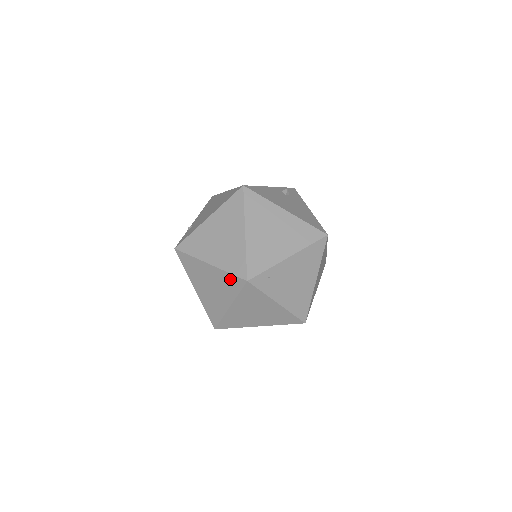
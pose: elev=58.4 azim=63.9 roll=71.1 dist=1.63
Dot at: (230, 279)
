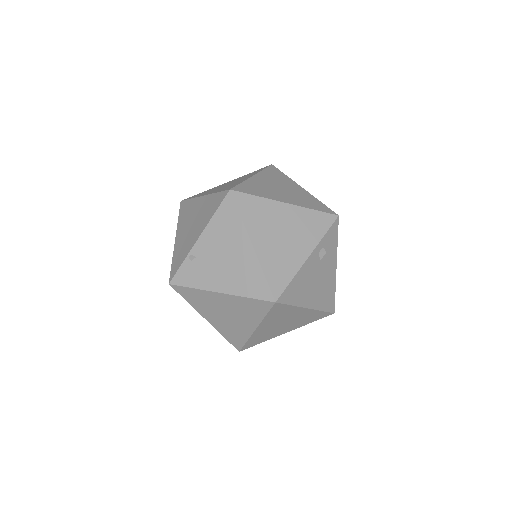
Dot at: occluded
